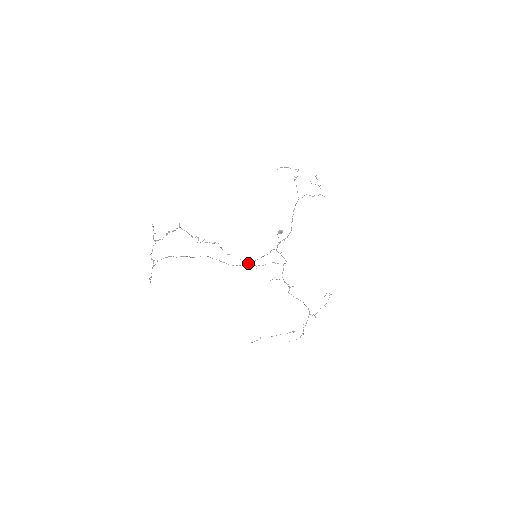
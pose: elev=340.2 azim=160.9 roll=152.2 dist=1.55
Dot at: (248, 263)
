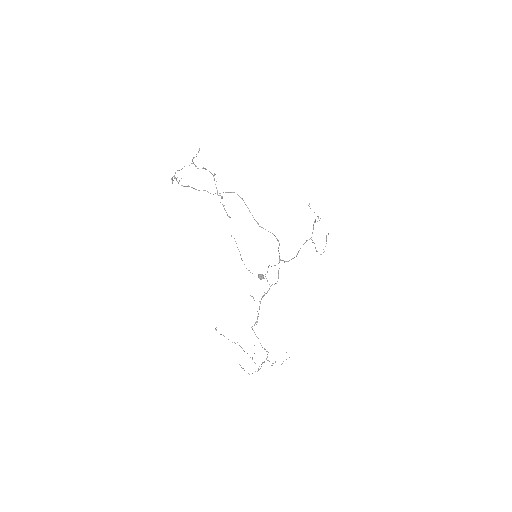
Dot at: occluded
